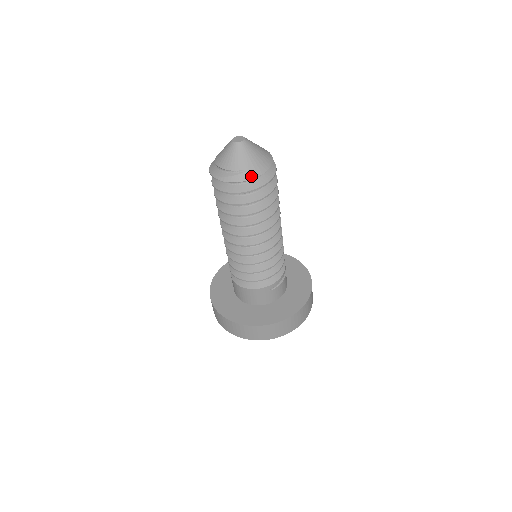
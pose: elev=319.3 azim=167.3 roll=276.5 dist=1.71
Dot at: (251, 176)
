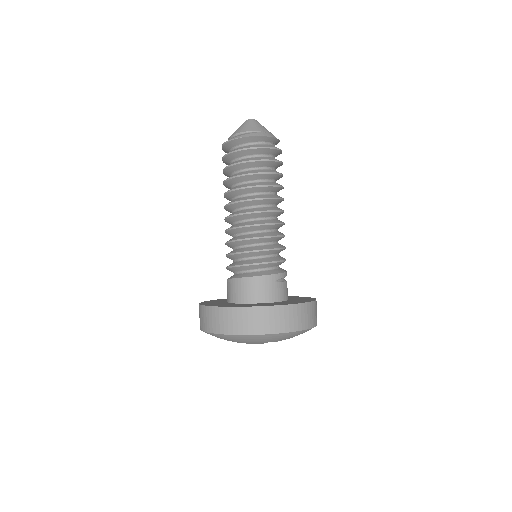
Dot at: (267, 135)
